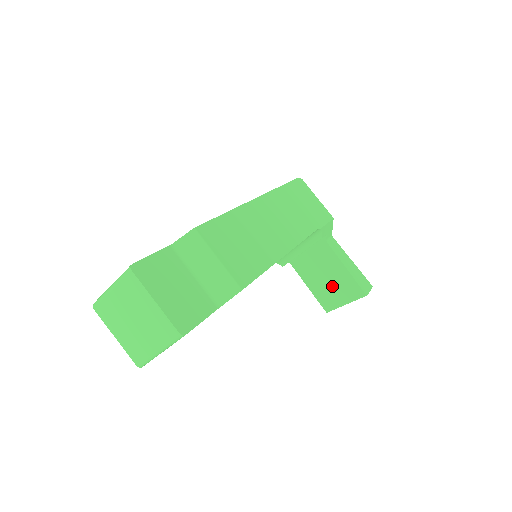
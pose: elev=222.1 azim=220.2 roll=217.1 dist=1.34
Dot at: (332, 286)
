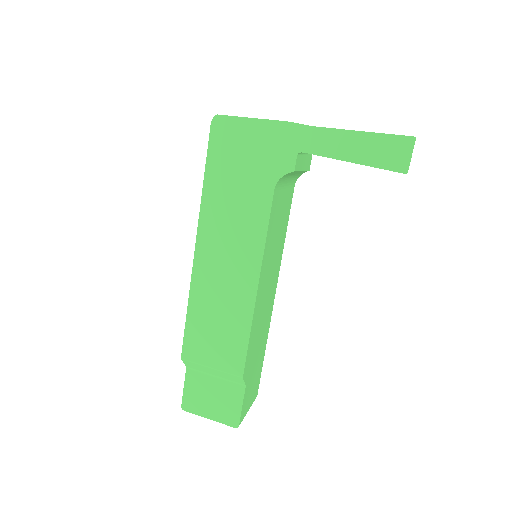
Dot at: occluded
